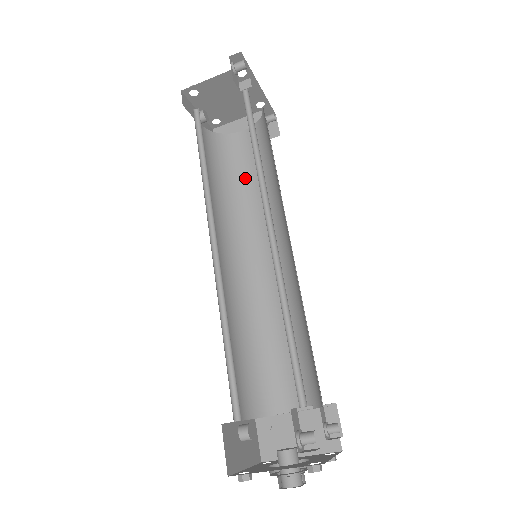
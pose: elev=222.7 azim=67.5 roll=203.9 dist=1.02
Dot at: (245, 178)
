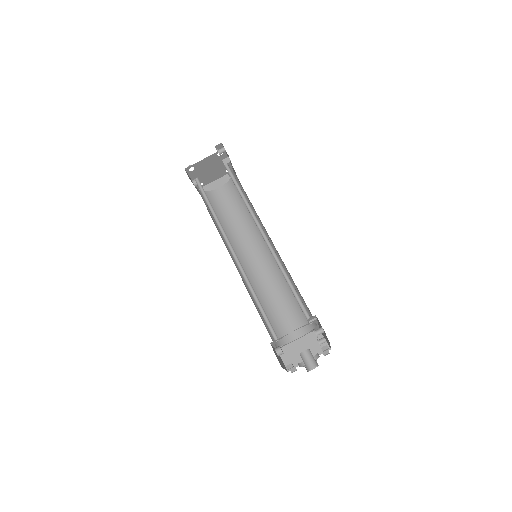
Dot at: (230, 215)
